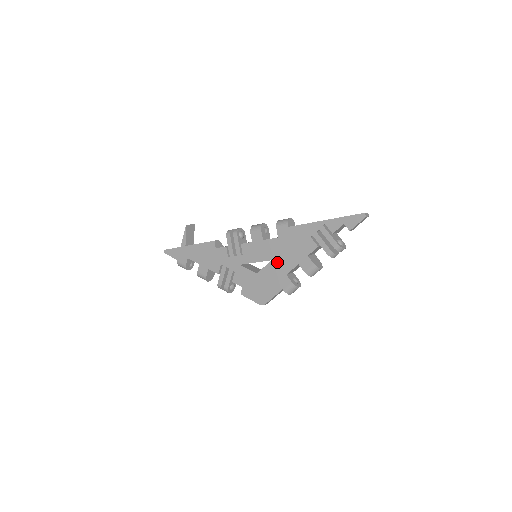
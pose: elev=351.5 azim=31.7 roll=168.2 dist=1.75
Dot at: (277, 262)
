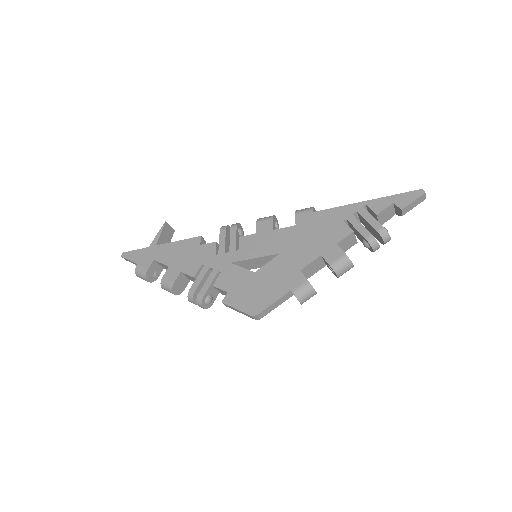
Dot at: (289, 255)
